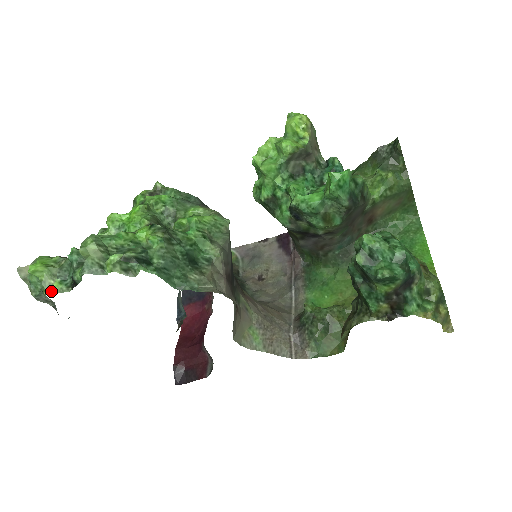
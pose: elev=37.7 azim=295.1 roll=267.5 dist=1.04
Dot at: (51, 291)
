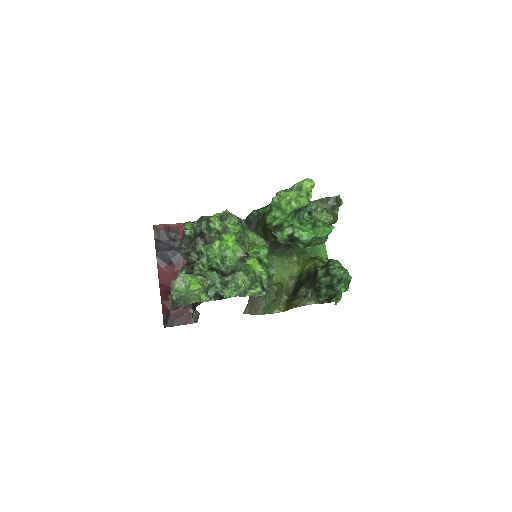
Dot at: (200, 300)
